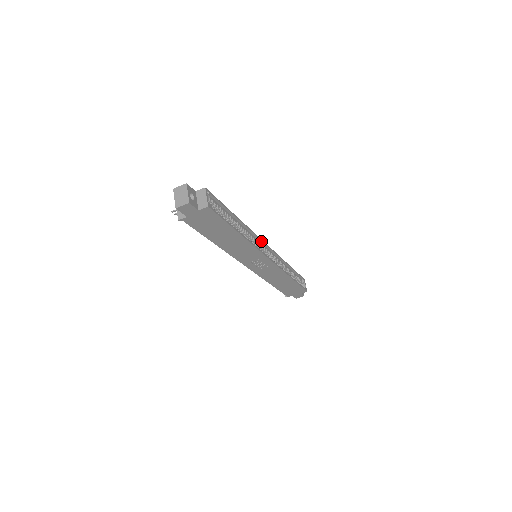
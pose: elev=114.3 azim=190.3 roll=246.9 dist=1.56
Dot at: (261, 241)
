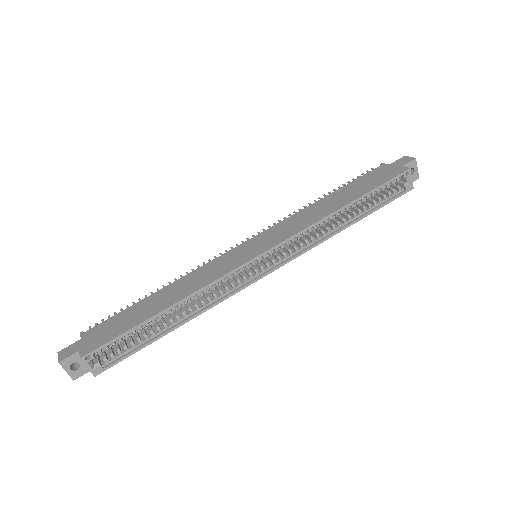
Dot at: (242, 266)
